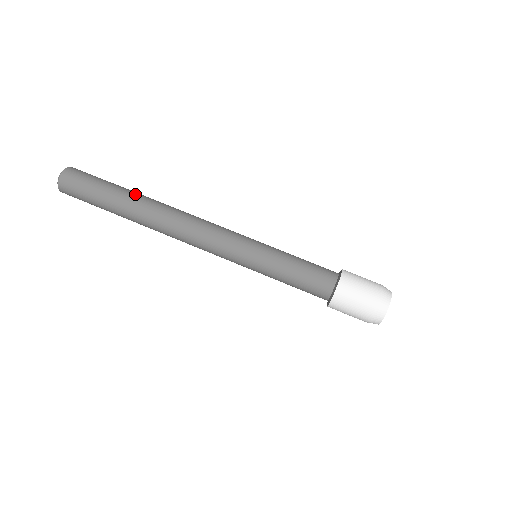
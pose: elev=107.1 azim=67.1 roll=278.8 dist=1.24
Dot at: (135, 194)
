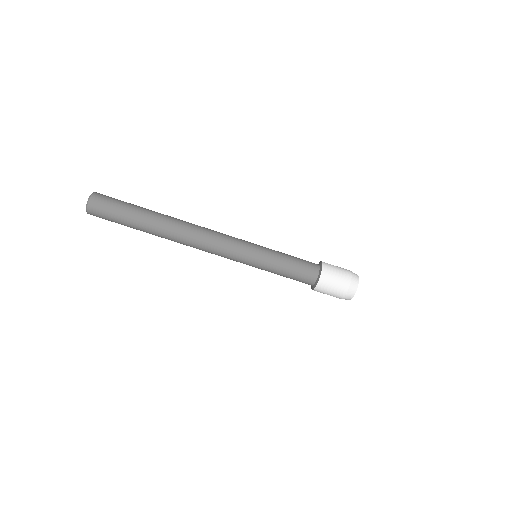
Dot at: (156, 212)
